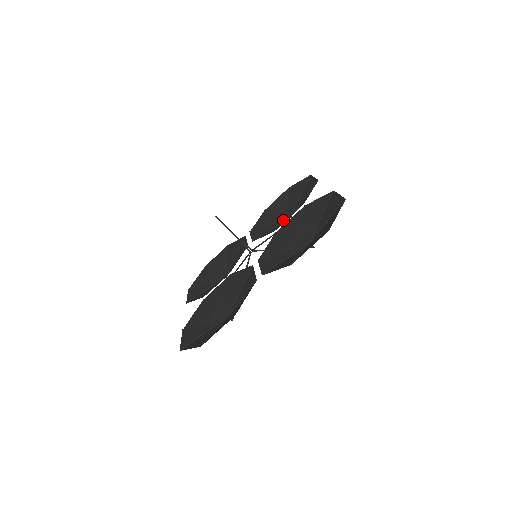
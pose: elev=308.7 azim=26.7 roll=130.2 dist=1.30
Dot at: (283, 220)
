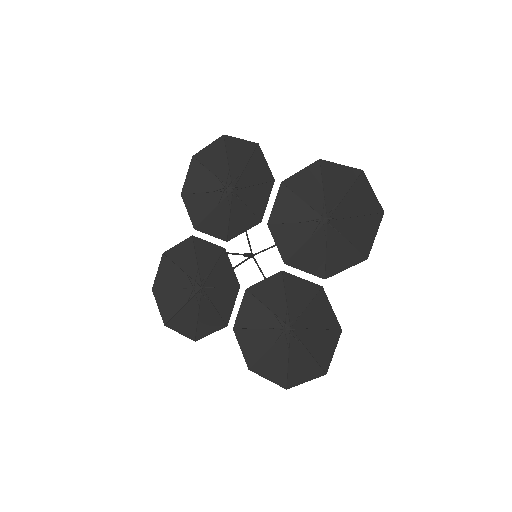
Dot at: (228, 198)
